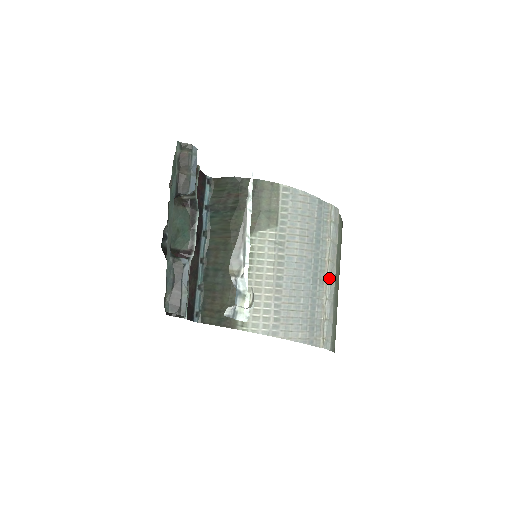
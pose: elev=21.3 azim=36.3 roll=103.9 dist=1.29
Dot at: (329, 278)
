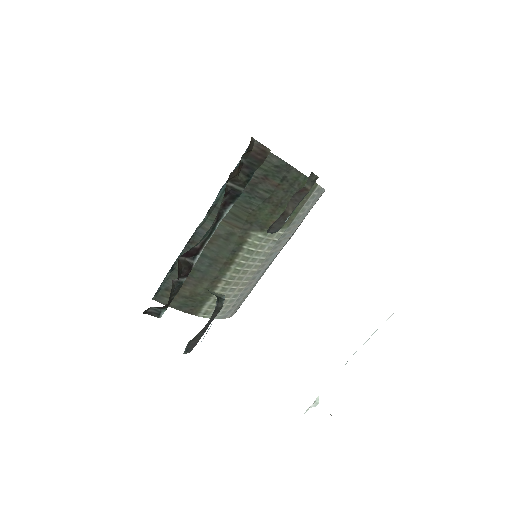
Dot at: occluded
